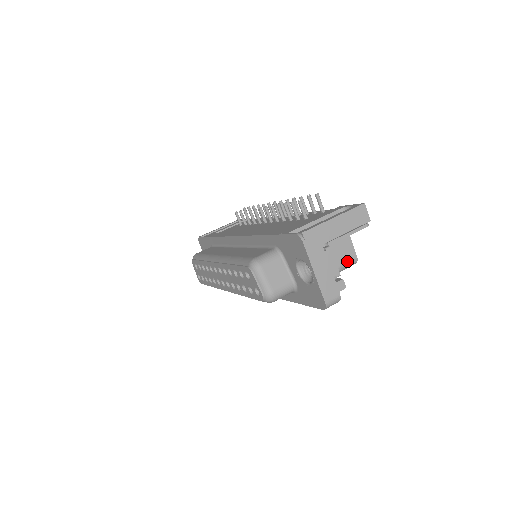
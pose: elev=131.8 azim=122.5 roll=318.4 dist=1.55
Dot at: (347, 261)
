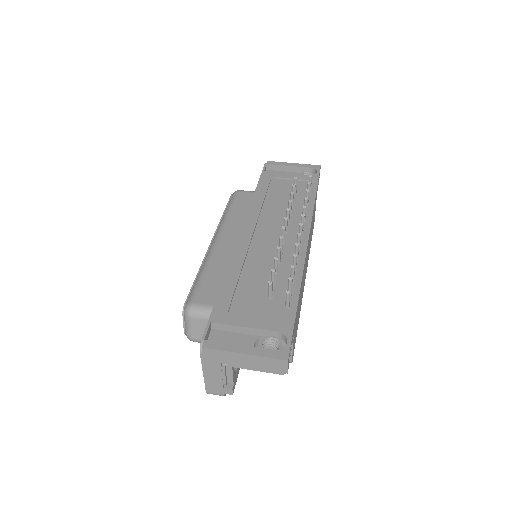
Dot at: occluded
